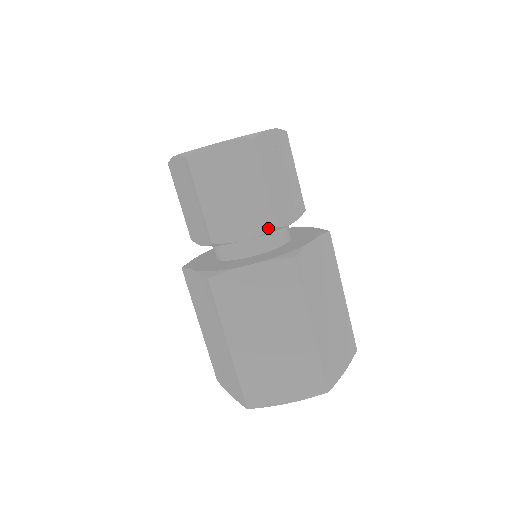
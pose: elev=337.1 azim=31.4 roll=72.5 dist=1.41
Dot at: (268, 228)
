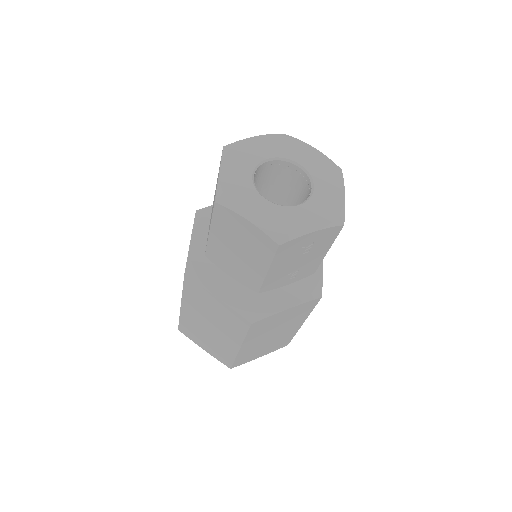
Dot at: (252, 288)
